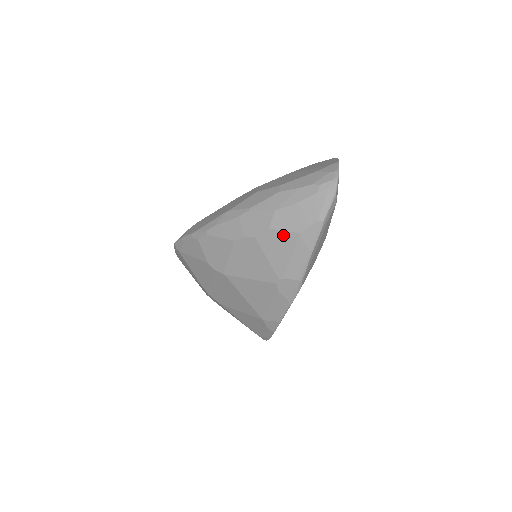
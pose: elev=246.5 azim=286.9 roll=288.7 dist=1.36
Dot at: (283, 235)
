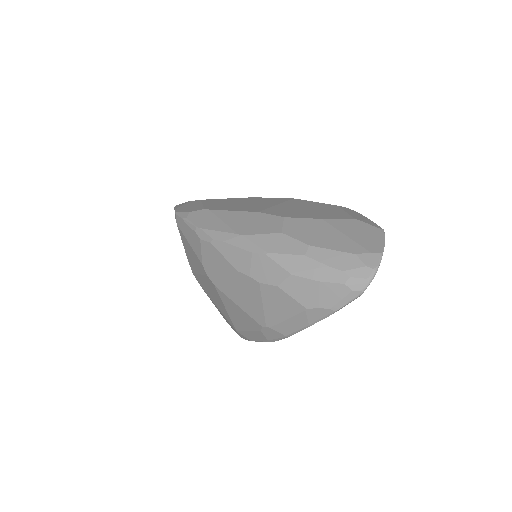
Dot at: (289, 299)
